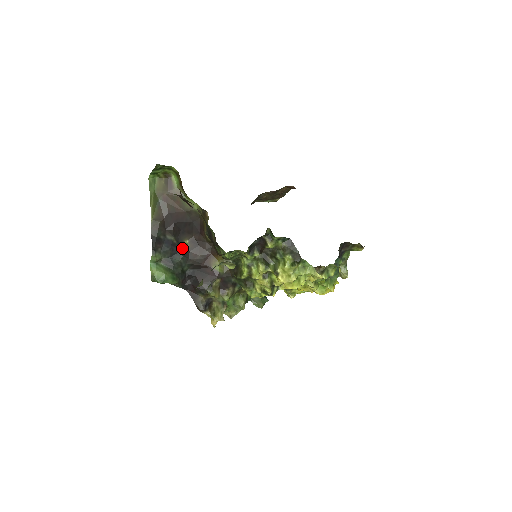
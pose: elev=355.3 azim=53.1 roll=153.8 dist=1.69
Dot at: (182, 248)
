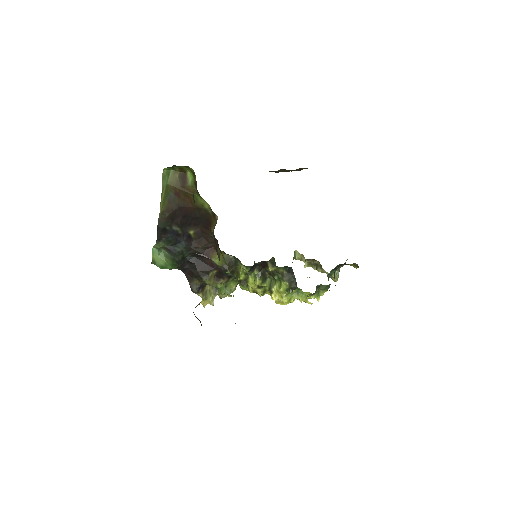
Dot at: (186, 238)
